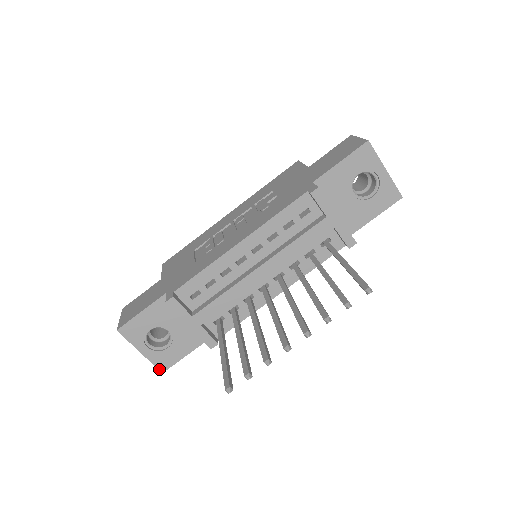
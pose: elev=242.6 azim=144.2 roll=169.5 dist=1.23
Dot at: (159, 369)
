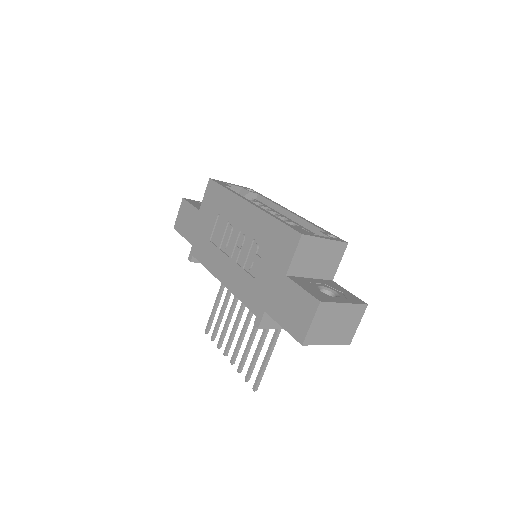
Dot at: occluded
